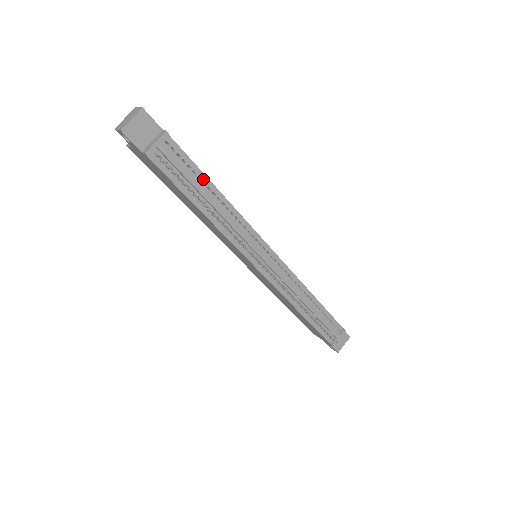
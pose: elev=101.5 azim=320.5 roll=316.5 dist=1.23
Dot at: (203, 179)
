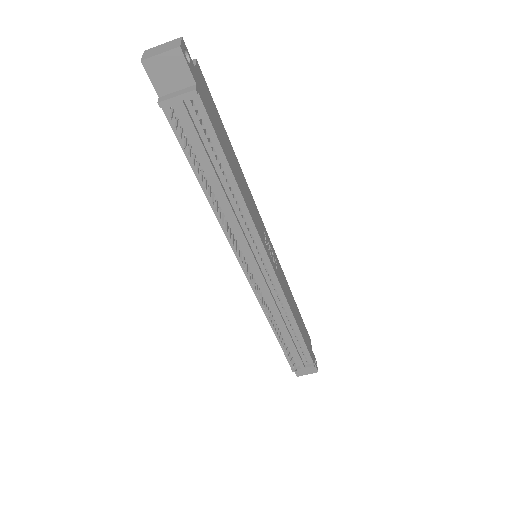
Dot at: (222, 161)
